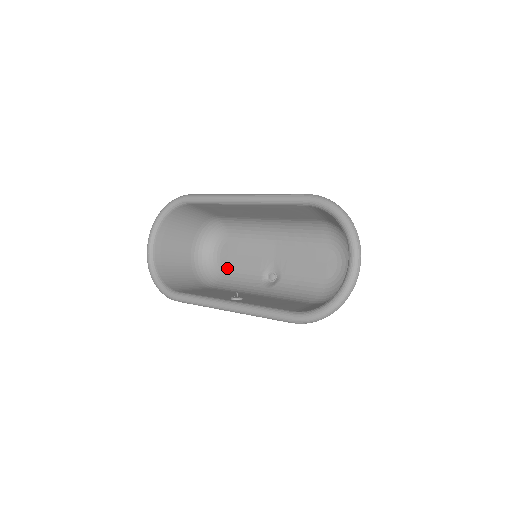
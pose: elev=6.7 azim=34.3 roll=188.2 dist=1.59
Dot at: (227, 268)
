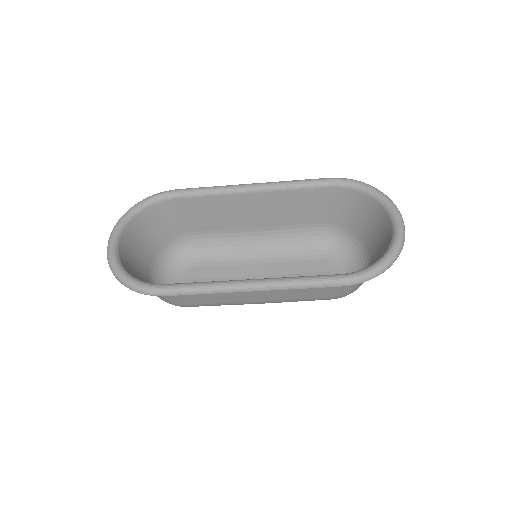
Dot at: occluded
